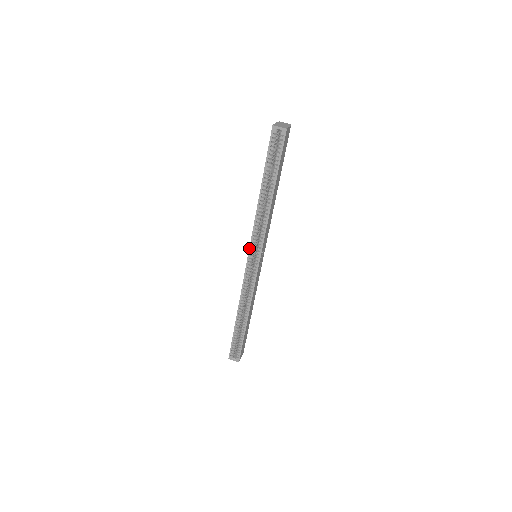
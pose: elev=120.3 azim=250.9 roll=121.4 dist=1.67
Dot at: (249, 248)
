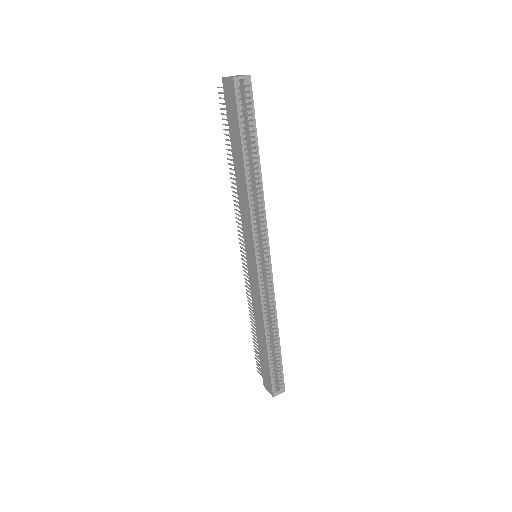
Dot at: (254, 248)
